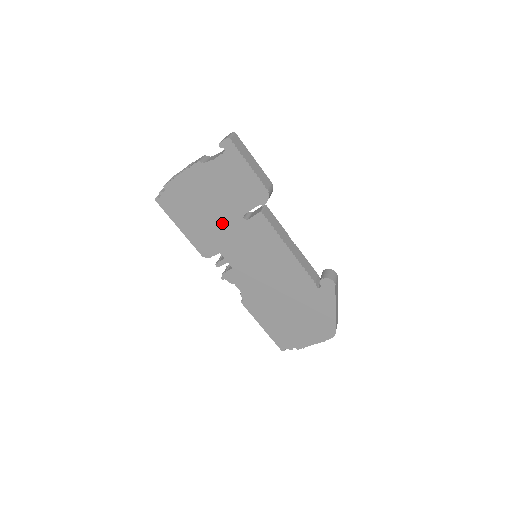
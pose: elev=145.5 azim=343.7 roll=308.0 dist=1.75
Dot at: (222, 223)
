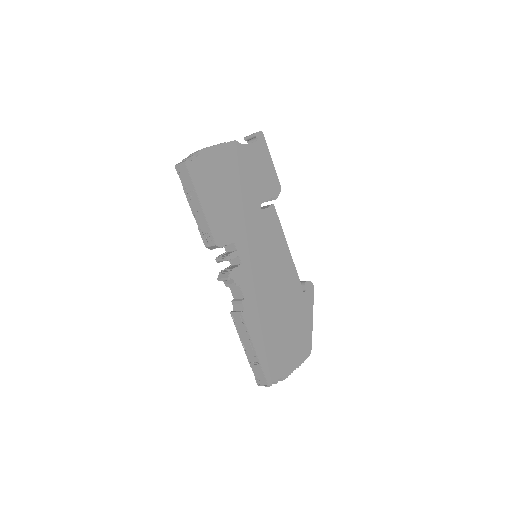
Dot at: (243, 207)
